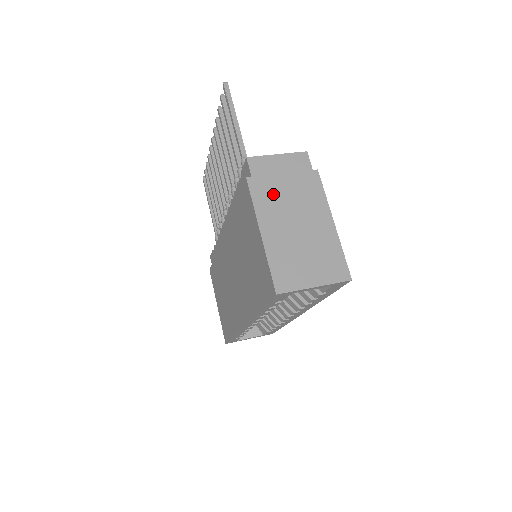
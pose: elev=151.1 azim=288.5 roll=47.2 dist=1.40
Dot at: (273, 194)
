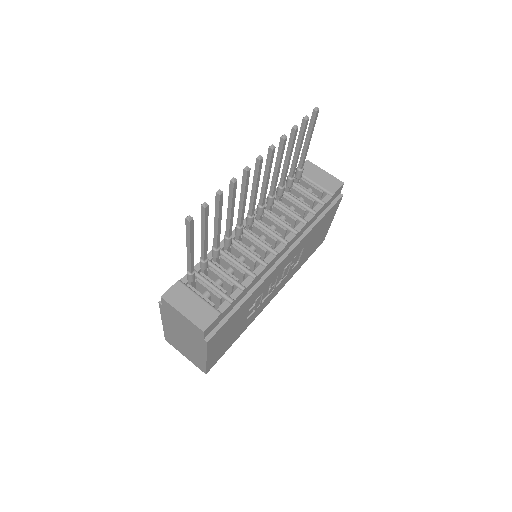
Dot at: (173, 321)
